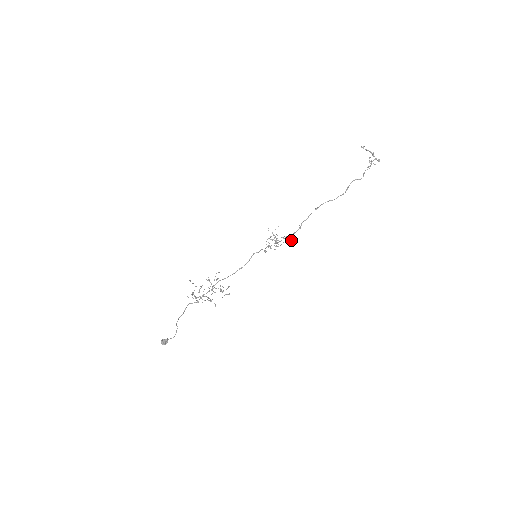
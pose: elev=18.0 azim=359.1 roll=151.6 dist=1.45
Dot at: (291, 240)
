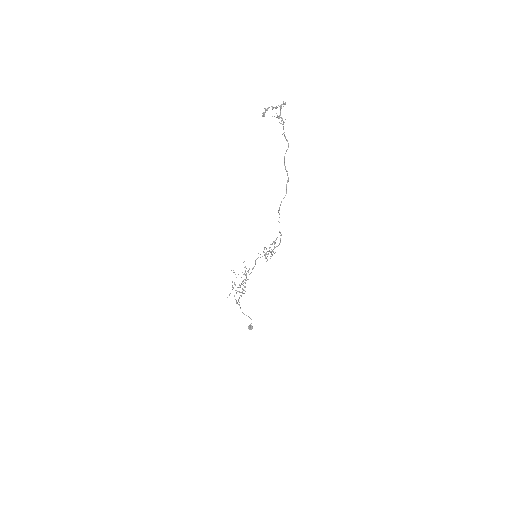
Dot at: occluded
